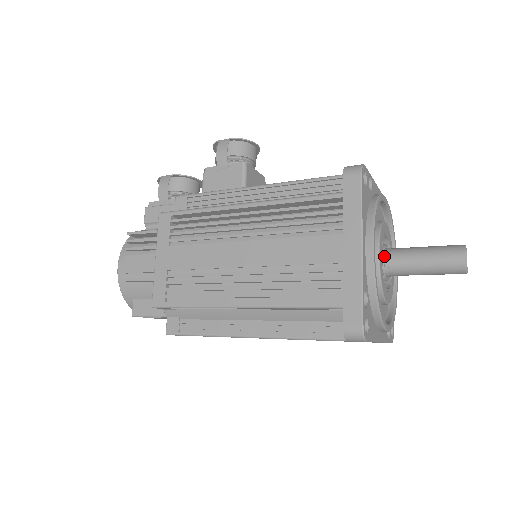
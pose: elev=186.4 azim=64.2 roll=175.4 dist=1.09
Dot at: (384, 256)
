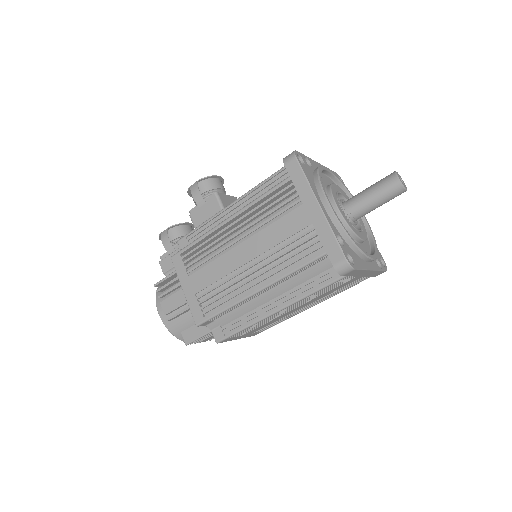
Dot at: (344, 208)
